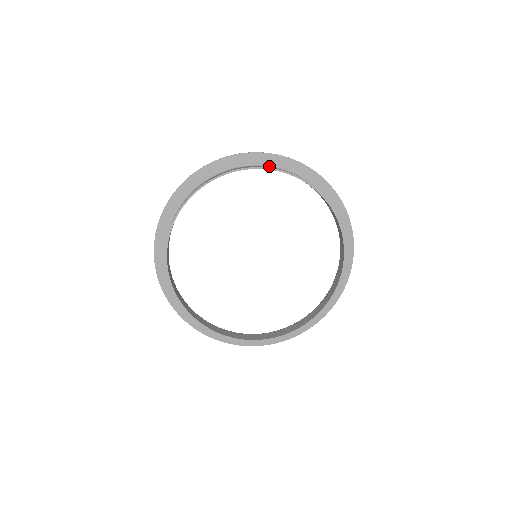
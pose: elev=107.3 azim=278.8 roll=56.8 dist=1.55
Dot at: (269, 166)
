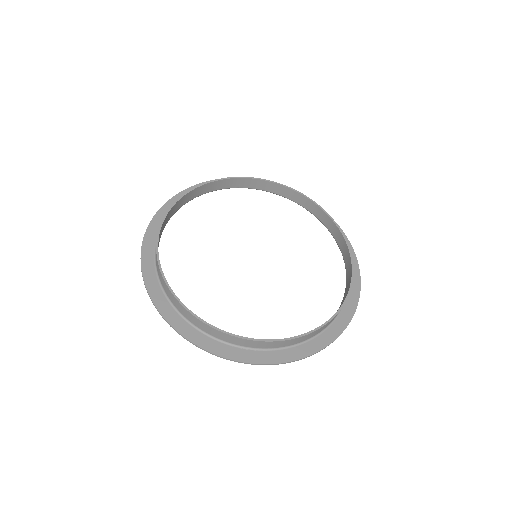
Dot at: (322, 220)
